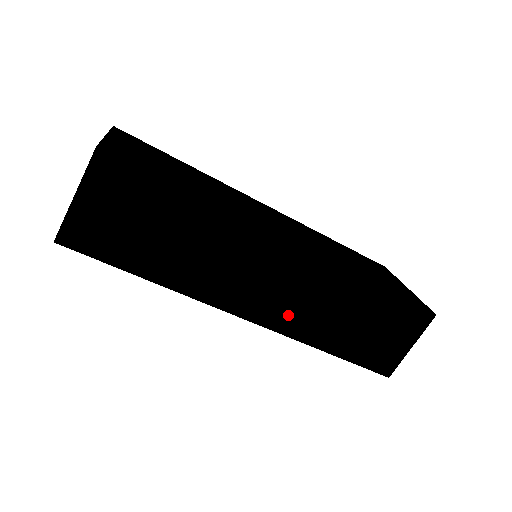
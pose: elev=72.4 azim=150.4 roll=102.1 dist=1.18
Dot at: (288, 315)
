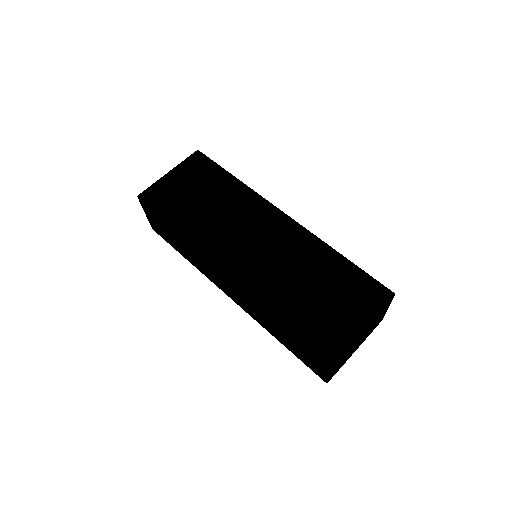
Dot at: (246, 307)
